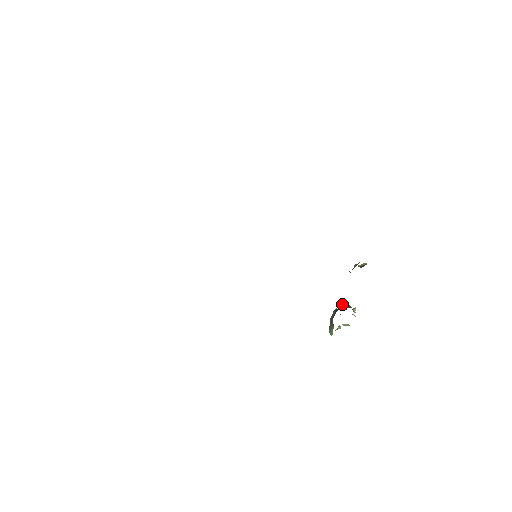
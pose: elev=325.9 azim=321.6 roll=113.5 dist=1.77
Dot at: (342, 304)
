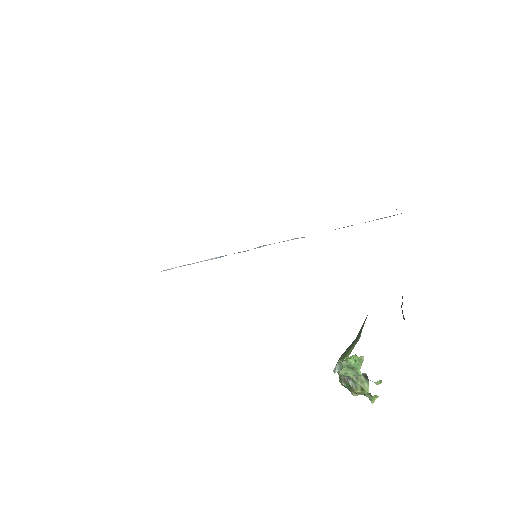
Dot at: occluded
